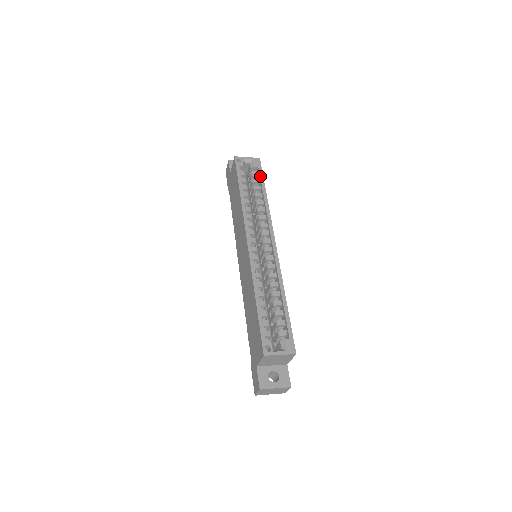
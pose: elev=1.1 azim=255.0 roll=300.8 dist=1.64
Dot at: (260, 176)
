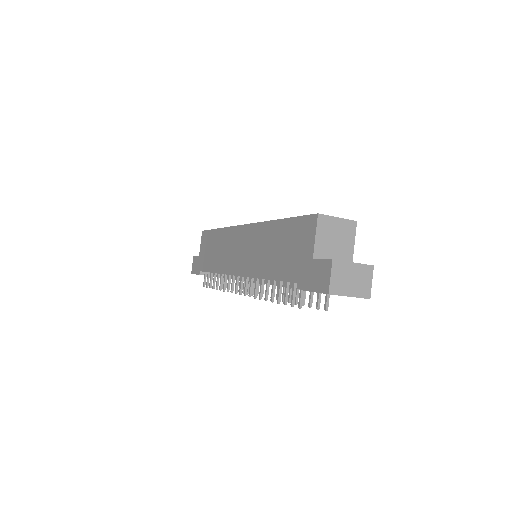
Dot at: occluded
